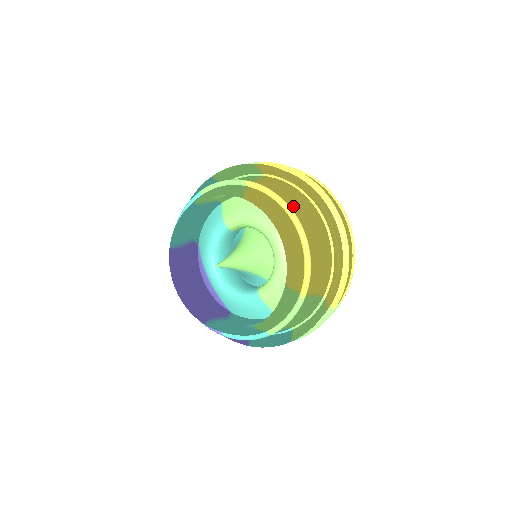
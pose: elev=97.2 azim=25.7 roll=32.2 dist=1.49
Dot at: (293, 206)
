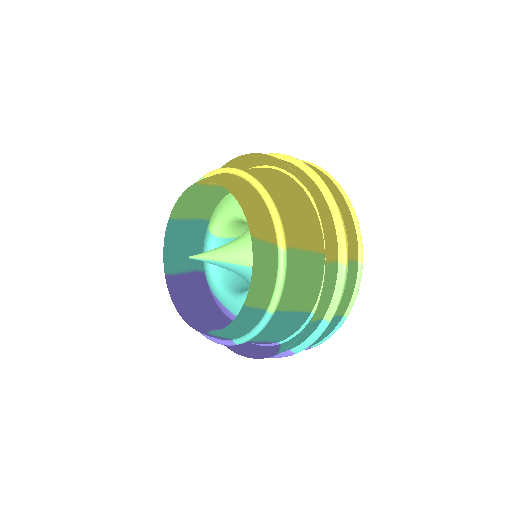
Dot at: (250, 172)
